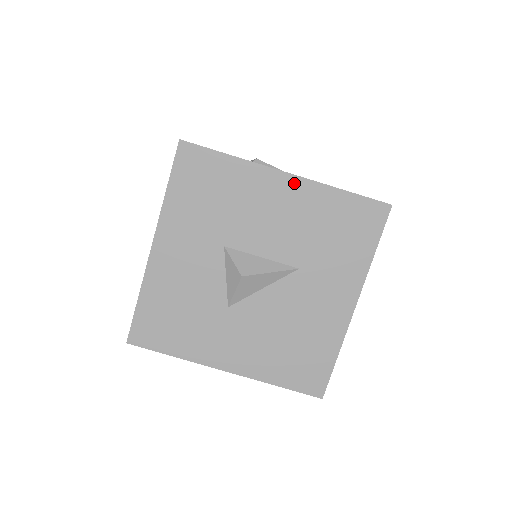
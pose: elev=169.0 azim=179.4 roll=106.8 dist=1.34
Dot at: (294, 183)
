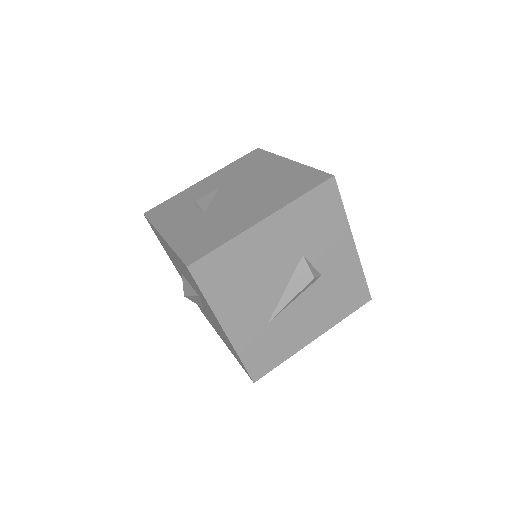
Dot at: (166, 243)
